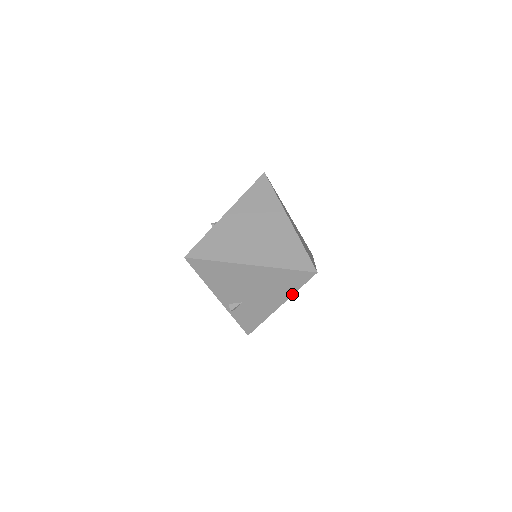
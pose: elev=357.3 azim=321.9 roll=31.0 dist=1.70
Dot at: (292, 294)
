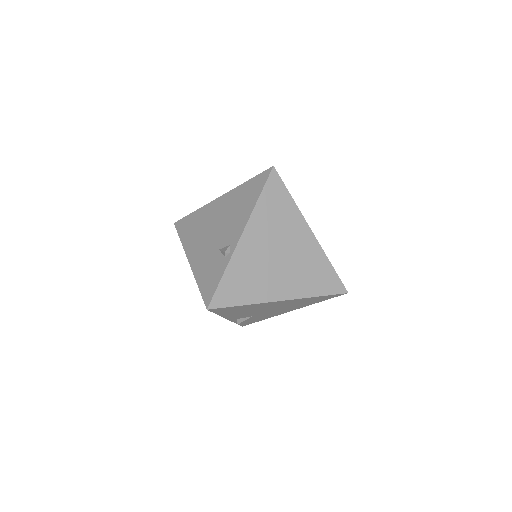
Dot at: occluded
